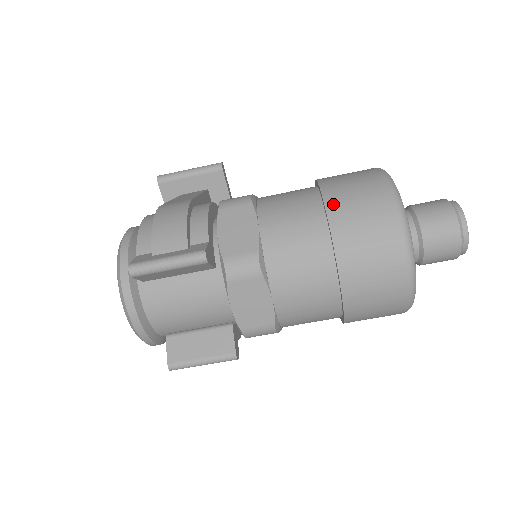
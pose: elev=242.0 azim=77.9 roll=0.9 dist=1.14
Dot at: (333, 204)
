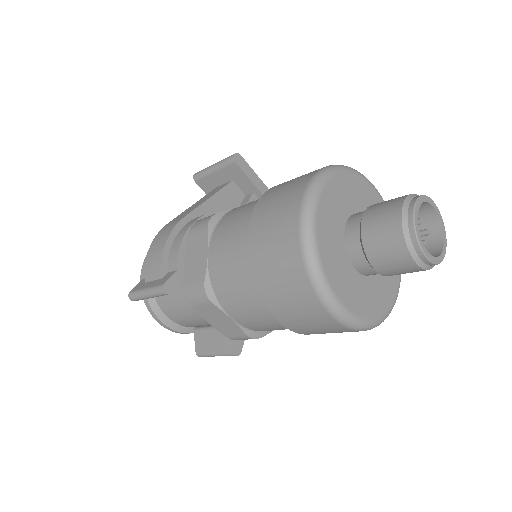
Dot at: (253, 235)
